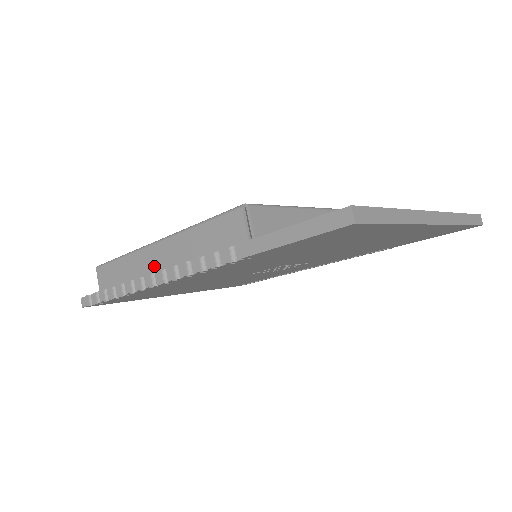
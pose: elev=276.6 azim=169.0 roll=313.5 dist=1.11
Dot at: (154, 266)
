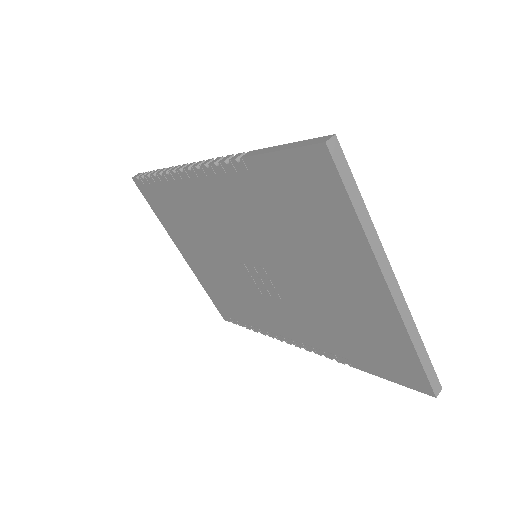
Dot at: occluded
